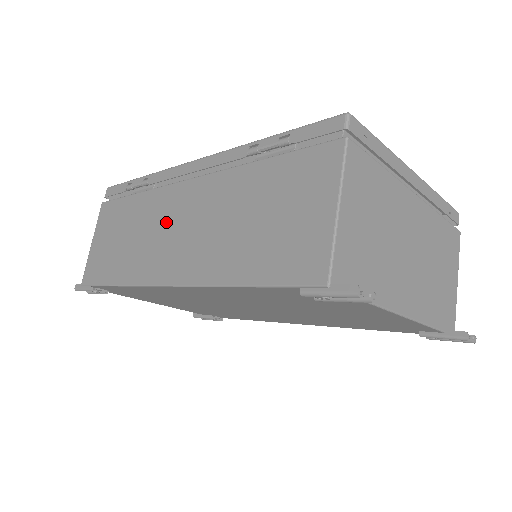
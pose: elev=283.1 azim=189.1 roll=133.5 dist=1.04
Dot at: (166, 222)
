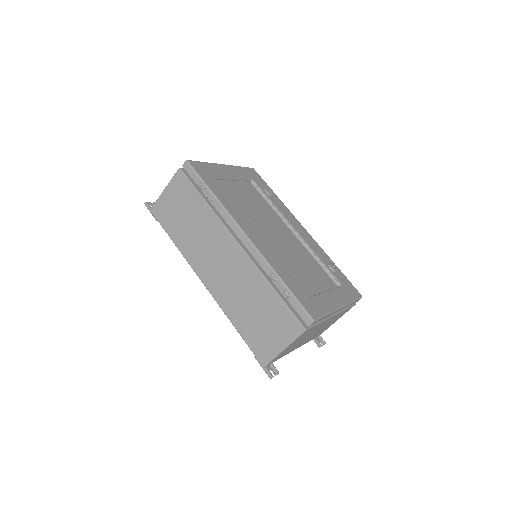
Dot at: (216, 250)
